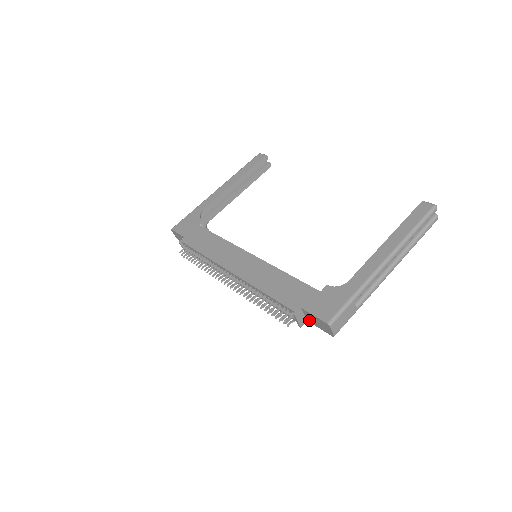
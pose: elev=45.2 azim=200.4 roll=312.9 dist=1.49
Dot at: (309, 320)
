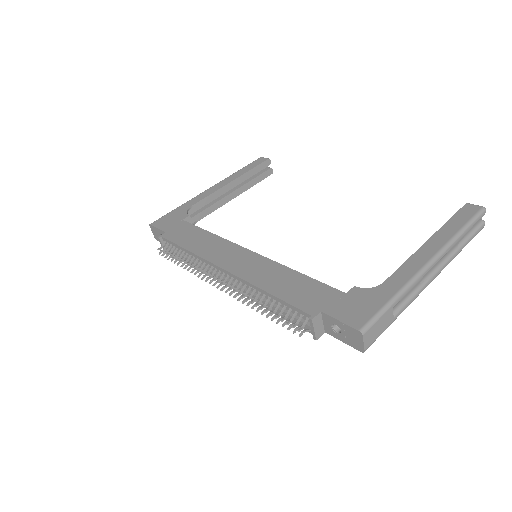
Dot at: (328, 330)
